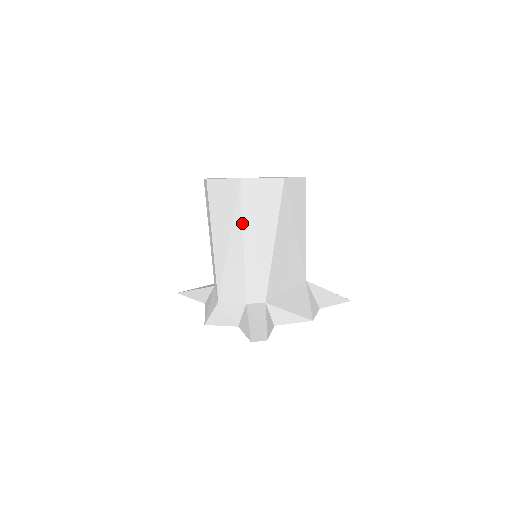
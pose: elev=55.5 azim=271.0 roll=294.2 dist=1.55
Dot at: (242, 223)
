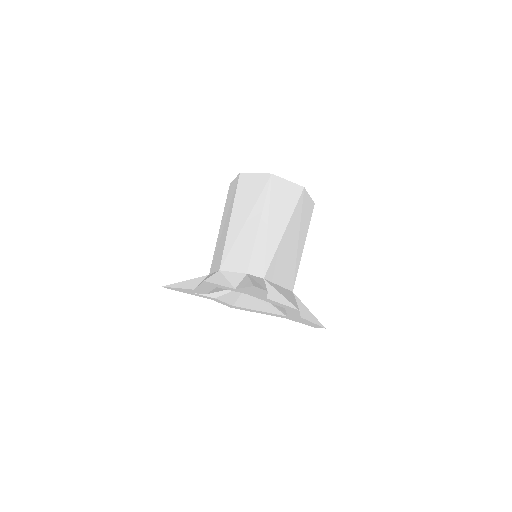
Dot at: (263, 206)
